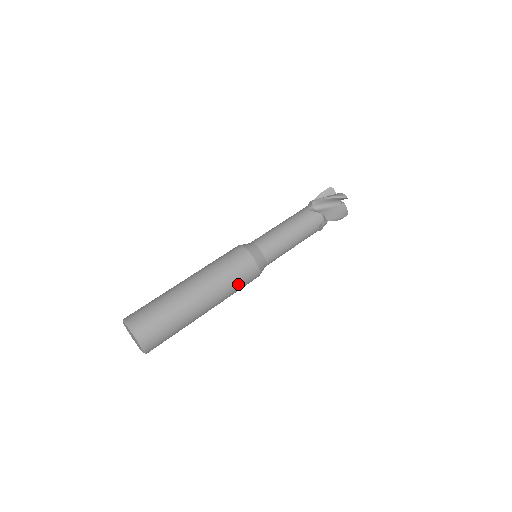
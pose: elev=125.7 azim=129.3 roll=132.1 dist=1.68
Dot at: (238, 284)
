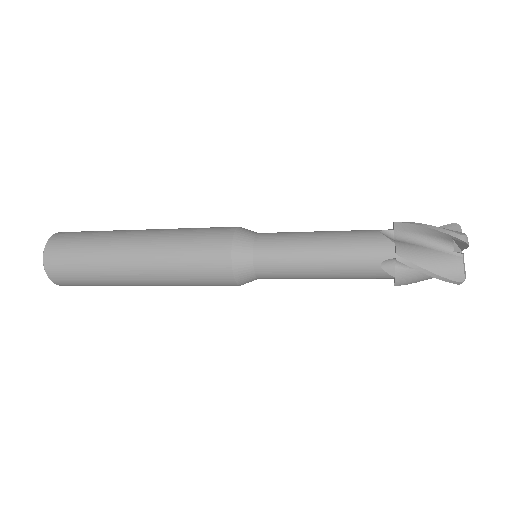
Dot at: (191, 266)
